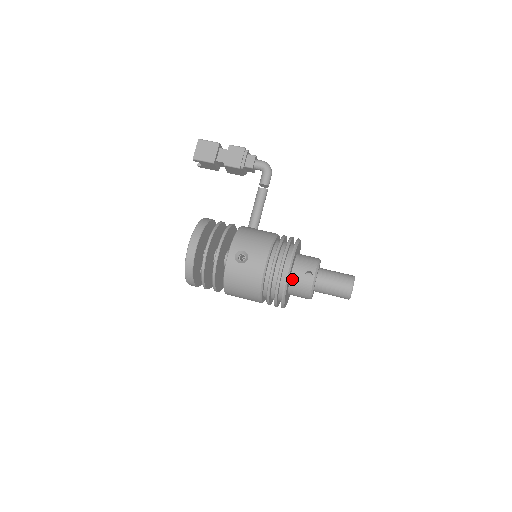
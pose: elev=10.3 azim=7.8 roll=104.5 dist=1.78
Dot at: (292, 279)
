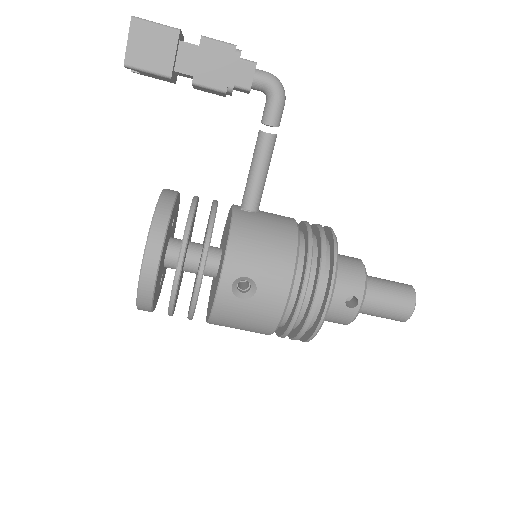
Dot at: occluded
